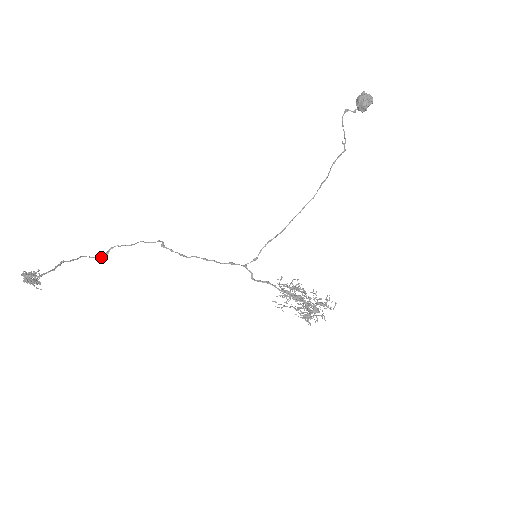
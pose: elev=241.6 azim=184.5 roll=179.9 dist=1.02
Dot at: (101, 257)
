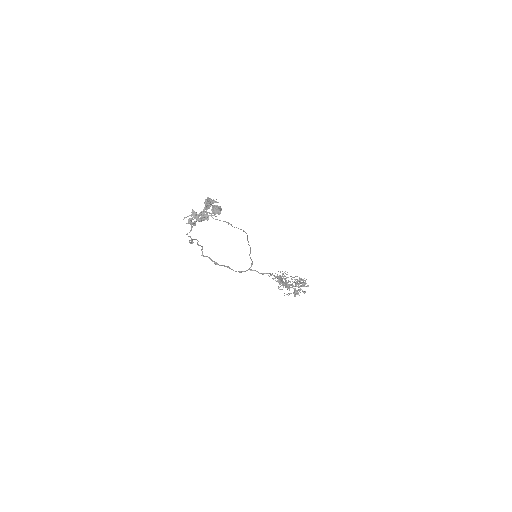
Dot at: (193, 242)
